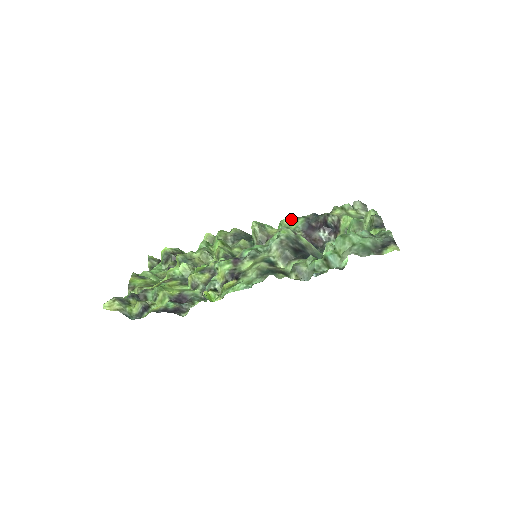
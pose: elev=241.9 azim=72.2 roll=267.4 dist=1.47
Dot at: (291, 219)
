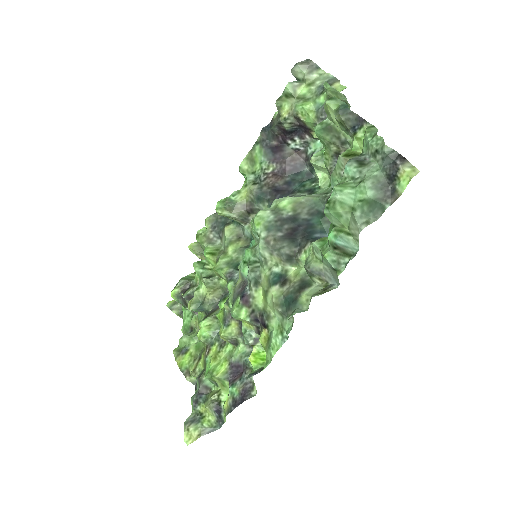
Dot at: (247, 158)
